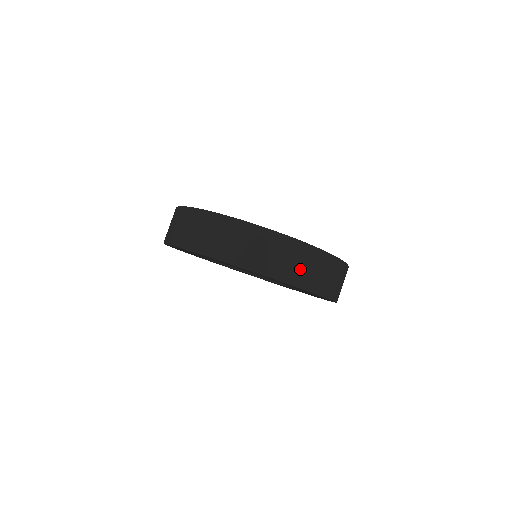
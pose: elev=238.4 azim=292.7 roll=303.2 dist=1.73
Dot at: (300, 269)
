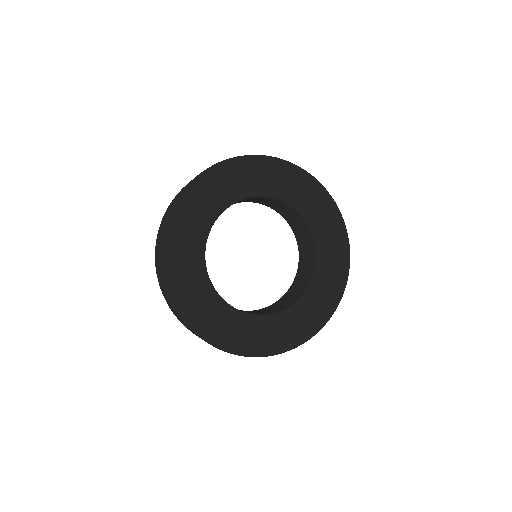
Dot at: occluded
